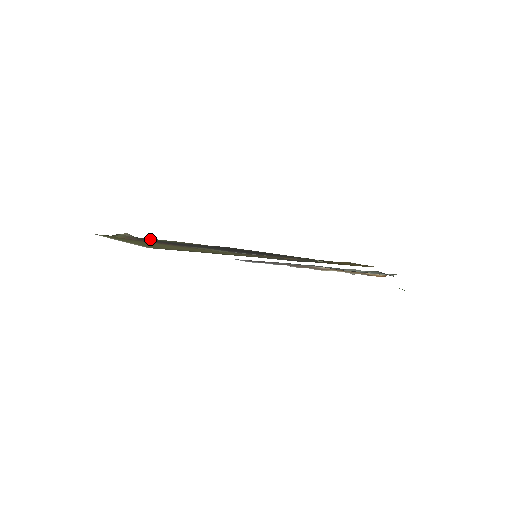
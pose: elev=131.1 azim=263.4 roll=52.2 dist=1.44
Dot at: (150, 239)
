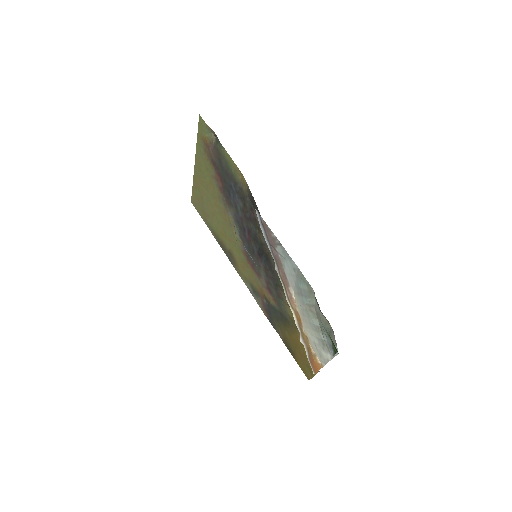
Dot at: (222, 155)
